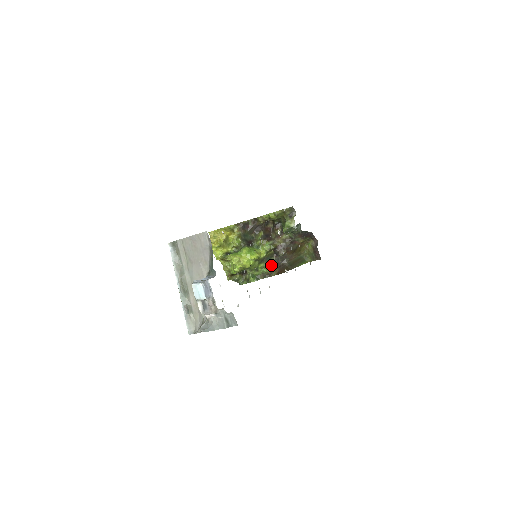
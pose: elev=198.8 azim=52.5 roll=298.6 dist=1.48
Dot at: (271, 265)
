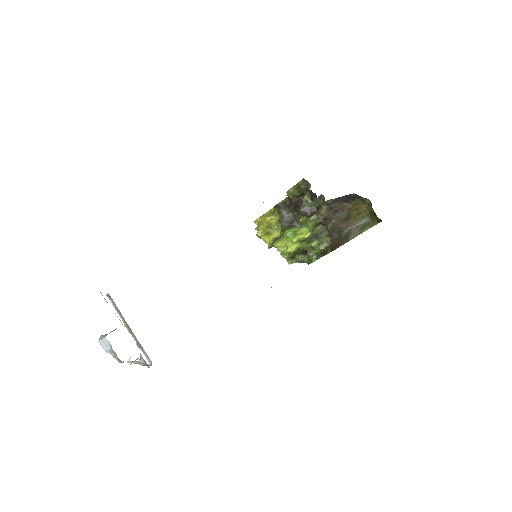
Dot at: (326, 240)
